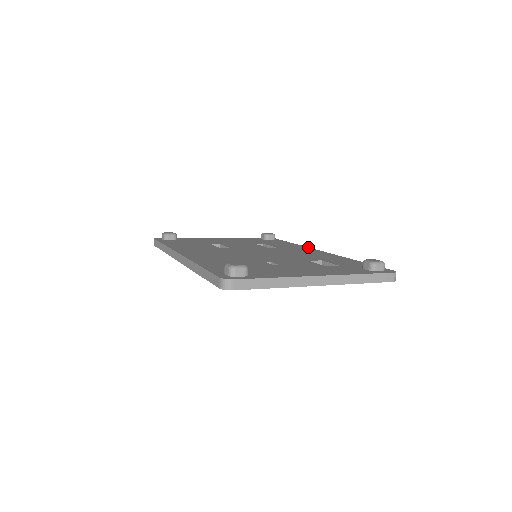
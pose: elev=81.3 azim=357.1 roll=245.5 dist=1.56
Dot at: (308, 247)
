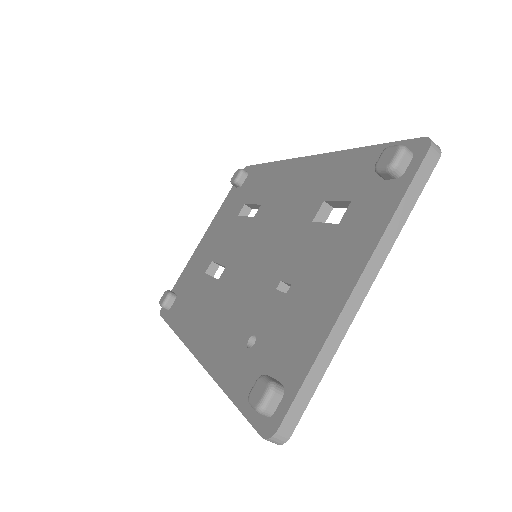
Dot at: (287, 160)
